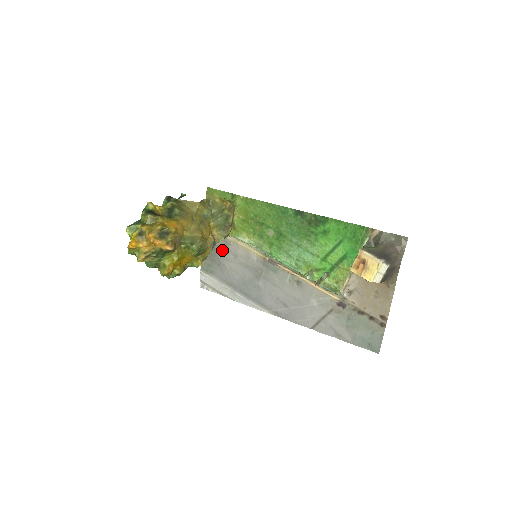
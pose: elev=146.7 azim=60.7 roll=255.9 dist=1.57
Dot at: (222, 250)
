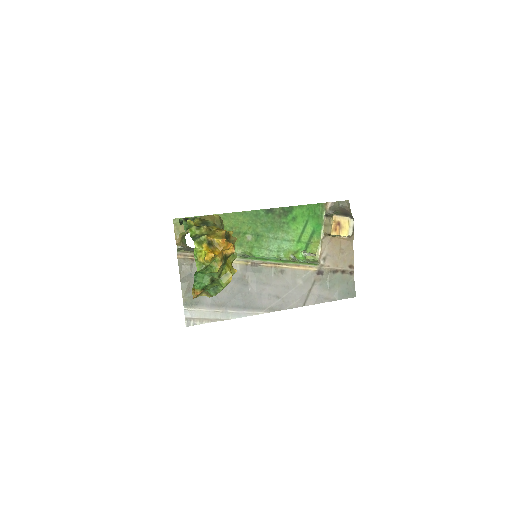
Dot at: occluded
